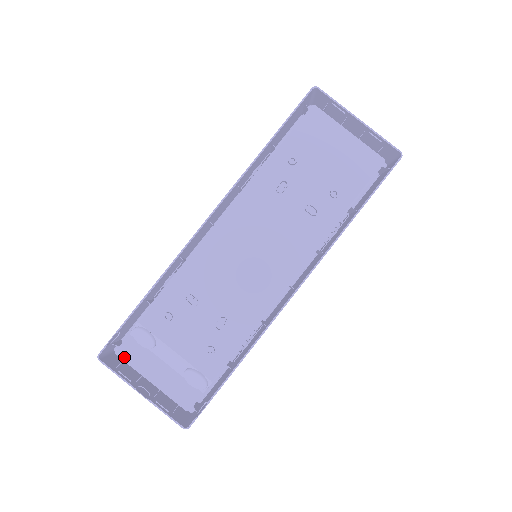
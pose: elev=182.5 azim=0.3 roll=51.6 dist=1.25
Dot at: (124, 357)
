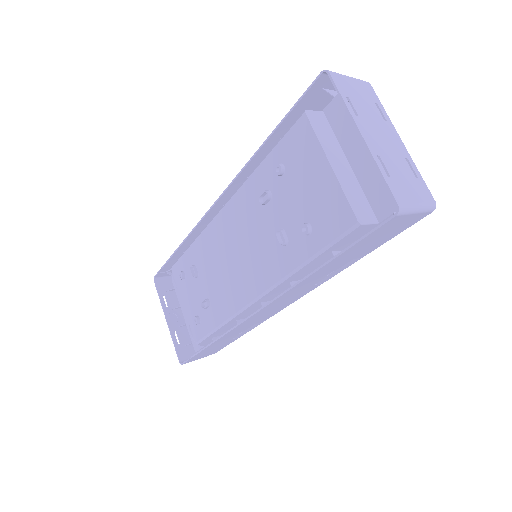
Dot at: (175, 286)
